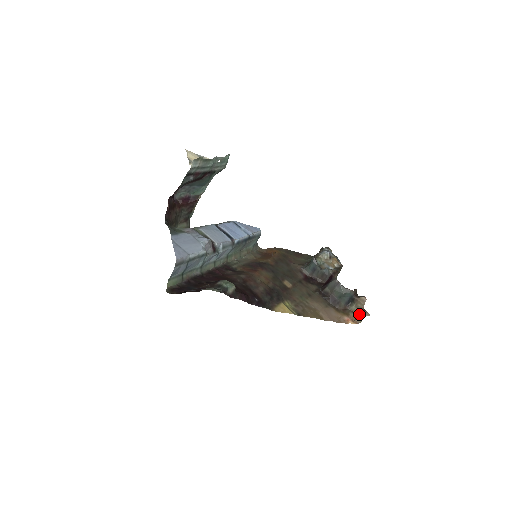
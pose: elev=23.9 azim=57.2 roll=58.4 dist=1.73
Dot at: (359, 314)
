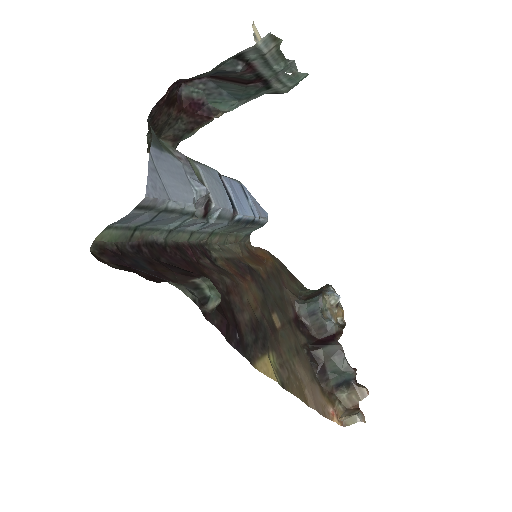
Dot at: (349, 411)
